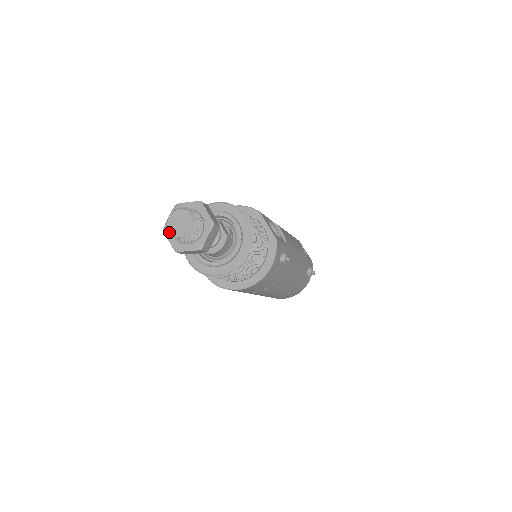
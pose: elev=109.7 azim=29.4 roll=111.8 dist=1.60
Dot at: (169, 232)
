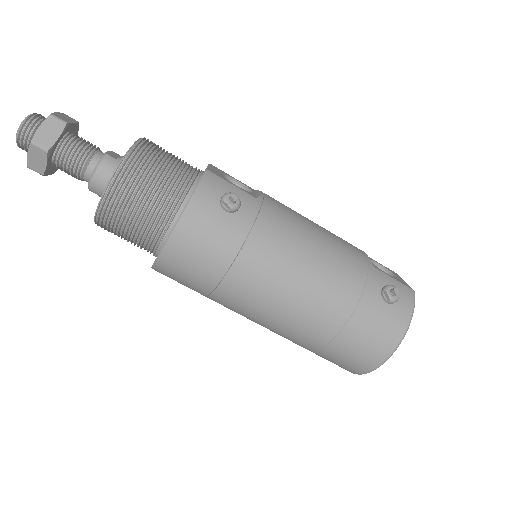
Dot at: (19, 144)
